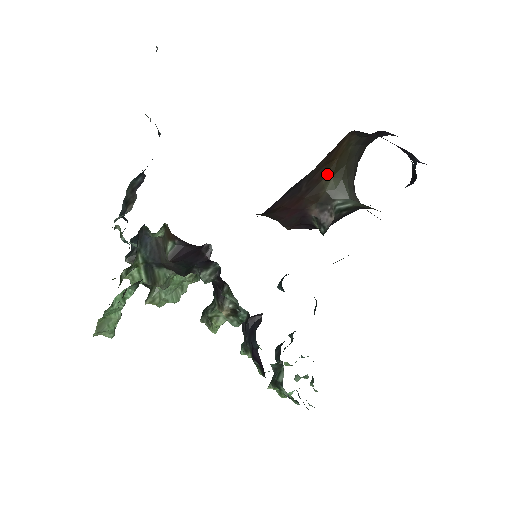
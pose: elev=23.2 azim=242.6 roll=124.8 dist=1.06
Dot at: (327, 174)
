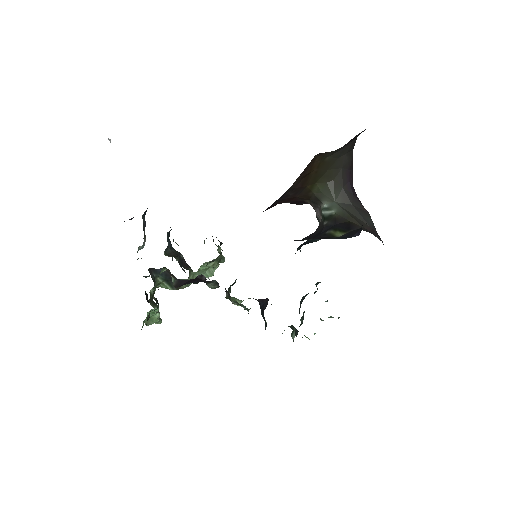
Dot at: (310, 181)
